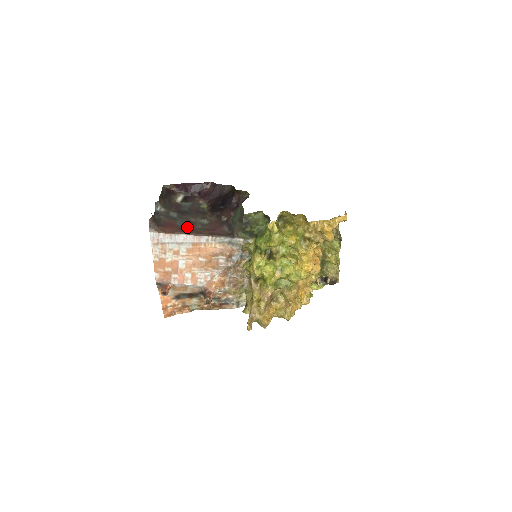
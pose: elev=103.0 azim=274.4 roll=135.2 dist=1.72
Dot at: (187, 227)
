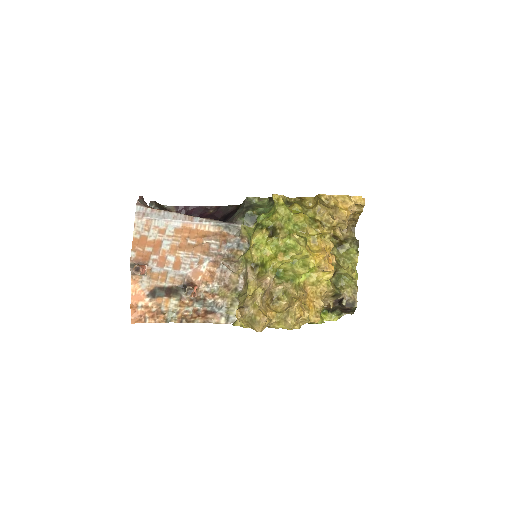
Dot at: occluded
